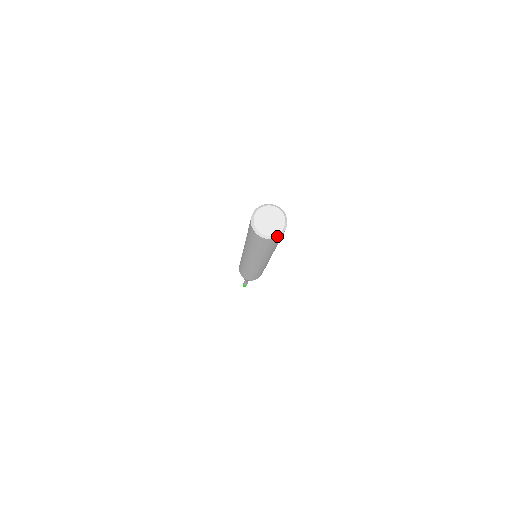
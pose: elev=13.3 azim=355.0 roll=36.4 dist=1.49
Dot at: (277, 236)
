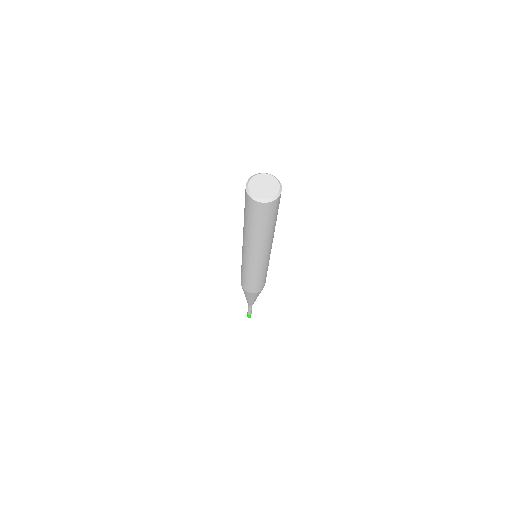
Dot at: (273, 200)
